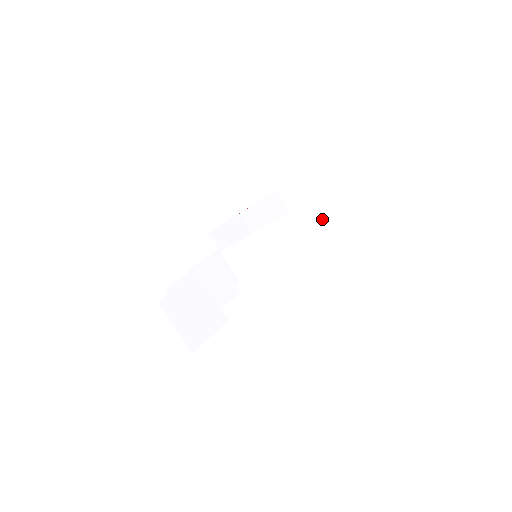
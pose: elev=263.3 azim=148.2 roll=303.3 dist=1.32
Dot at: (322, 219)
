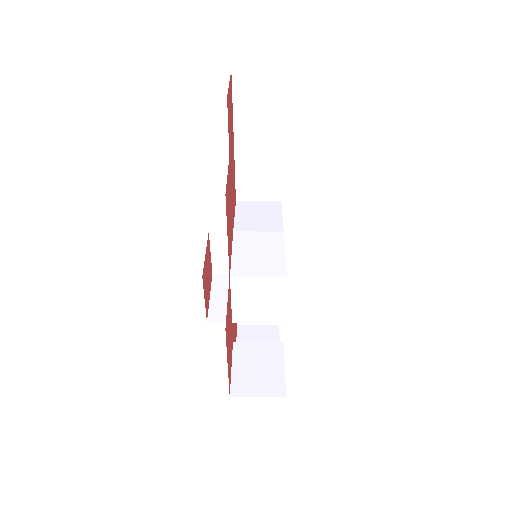
Dot at: occluded
